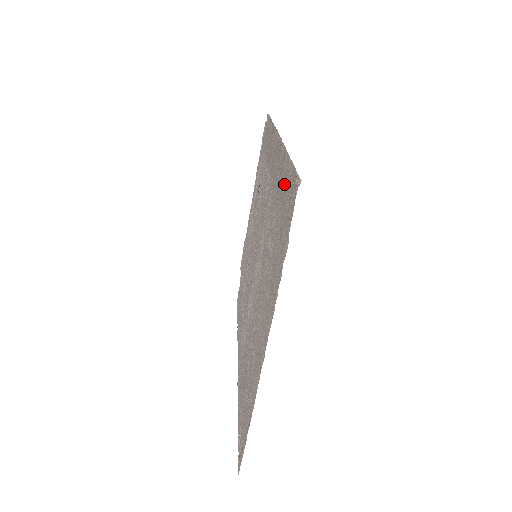
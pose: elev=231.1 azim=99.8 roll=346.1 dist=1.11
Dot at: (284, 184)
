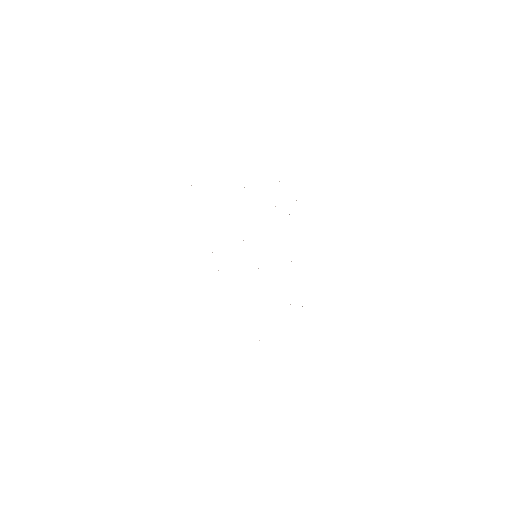
Dot at: occluded
